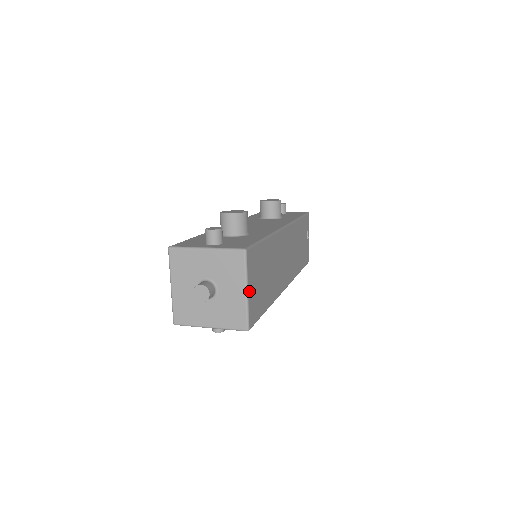
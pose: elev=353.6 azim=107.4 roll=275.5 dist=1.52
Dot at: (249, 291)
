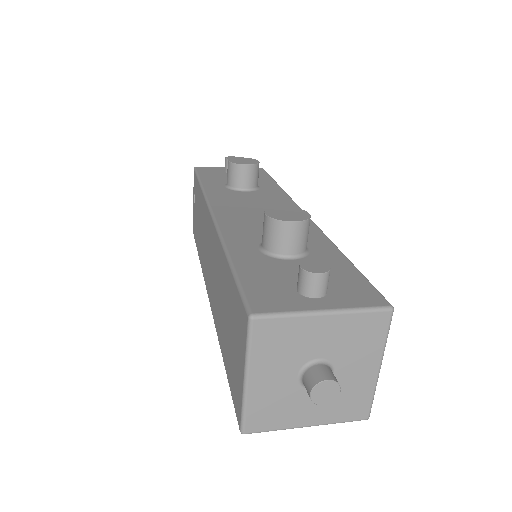
Dot at: occluded
